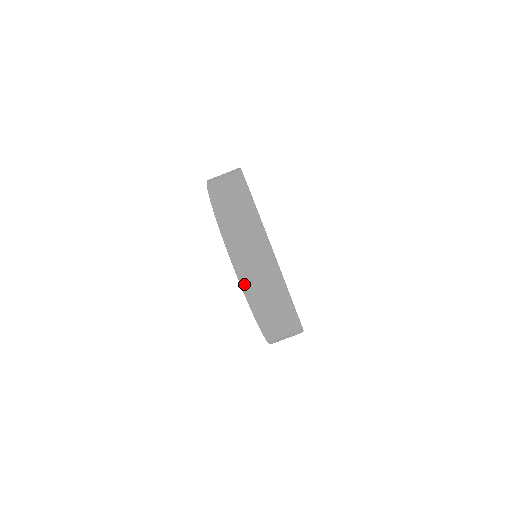
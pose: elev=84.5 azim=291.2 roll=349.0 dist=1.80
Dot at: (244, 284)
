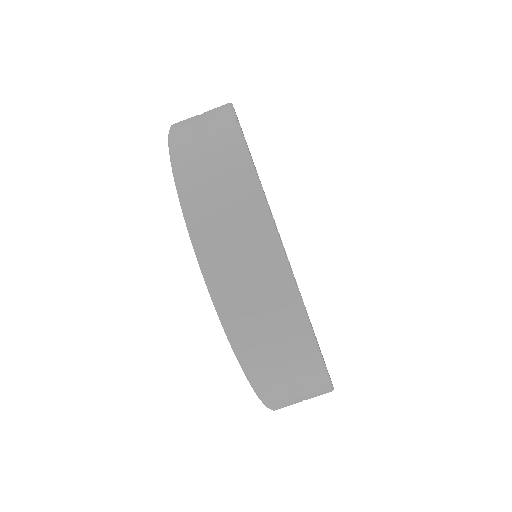
Dot at: (232, 332)
